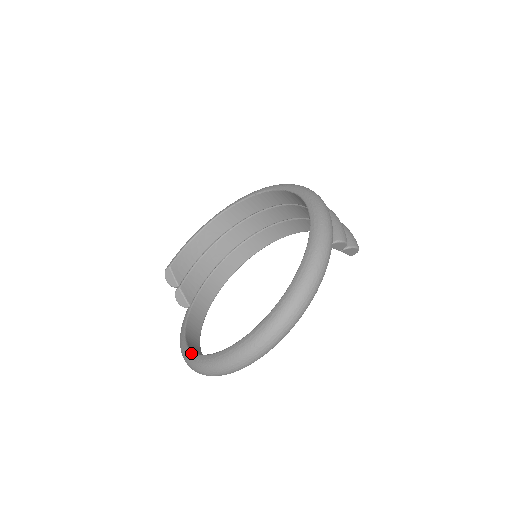
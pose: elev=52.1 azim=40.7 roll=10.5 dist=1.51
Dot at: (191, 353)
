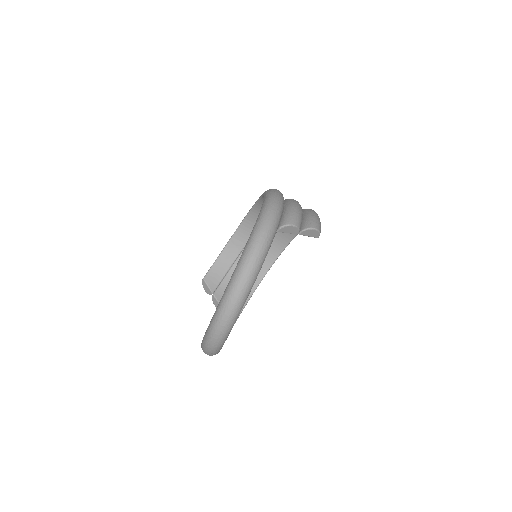
Dot at: occluded
